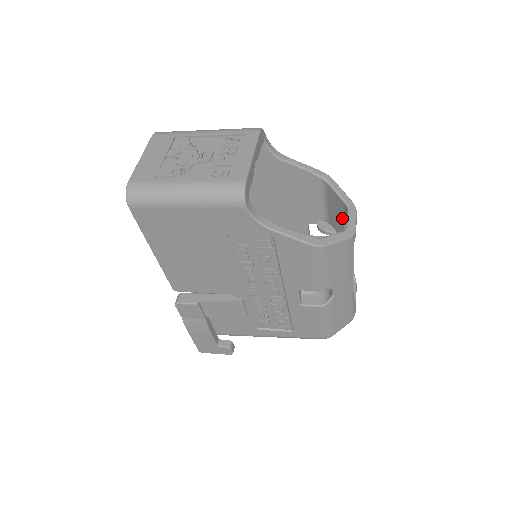
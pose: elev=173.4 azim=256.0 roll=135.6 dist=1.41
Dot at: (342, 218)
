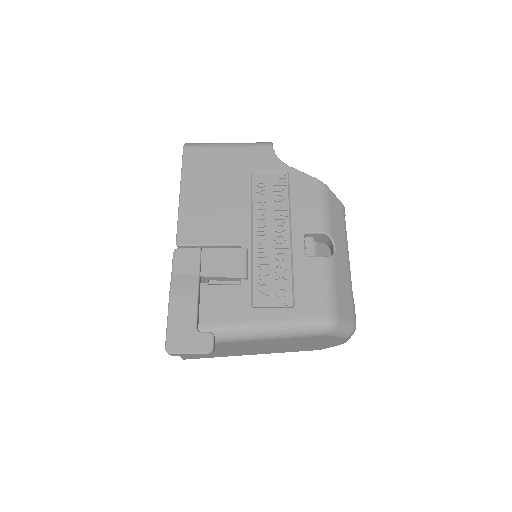
Dot at: occluded
